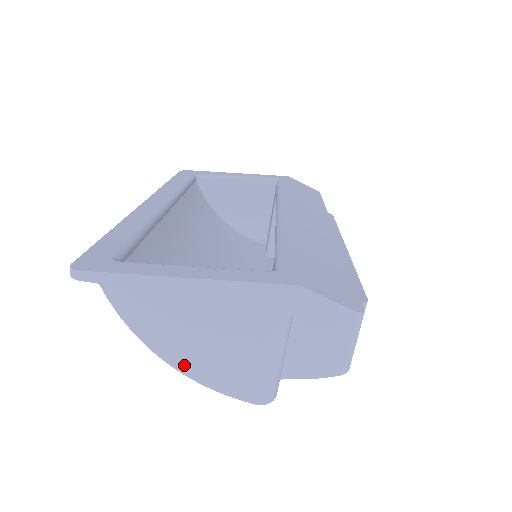
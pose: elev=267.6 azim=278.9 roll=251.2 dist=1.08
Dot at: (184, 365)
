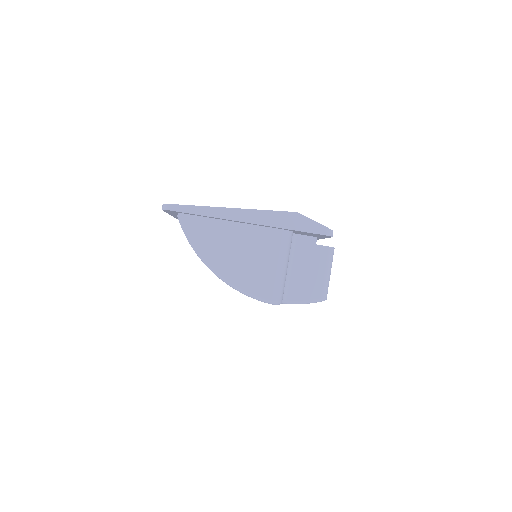
Dot at: (225, 273)
